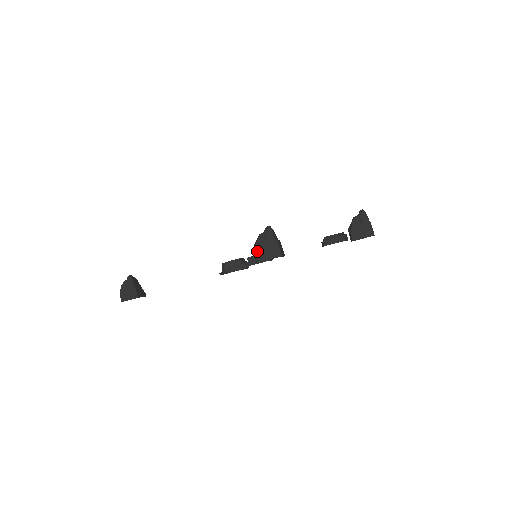
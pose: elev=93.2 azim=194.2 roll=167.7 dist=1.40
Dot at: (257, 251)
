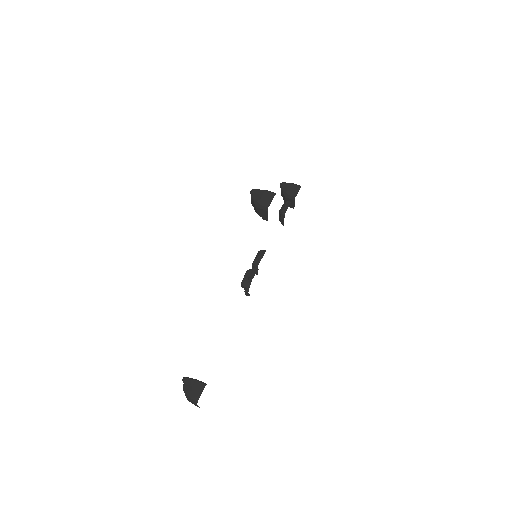
Dot at: (261, 203)
